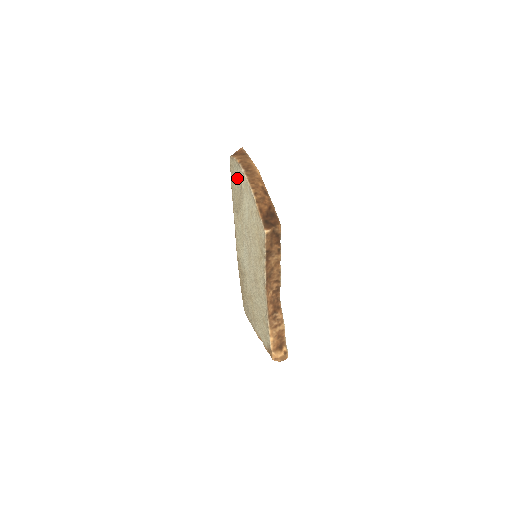
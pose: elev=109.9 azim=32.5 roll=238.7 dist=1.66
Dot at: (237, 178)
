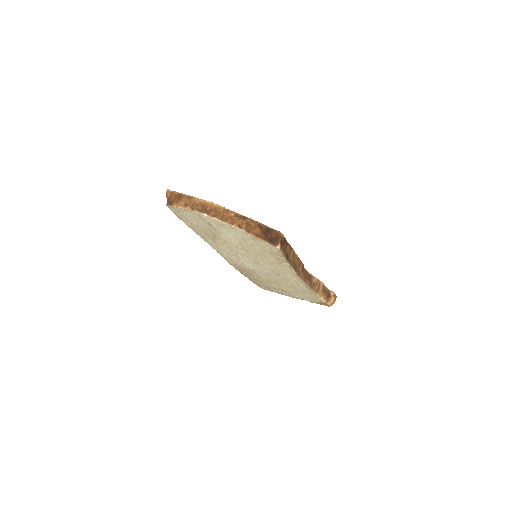
Dot at: (196, 220)
